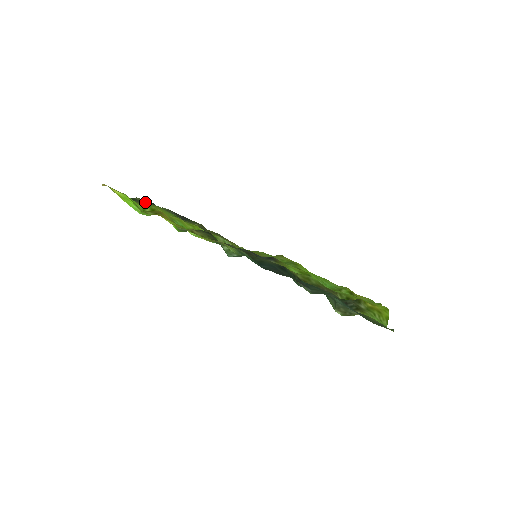
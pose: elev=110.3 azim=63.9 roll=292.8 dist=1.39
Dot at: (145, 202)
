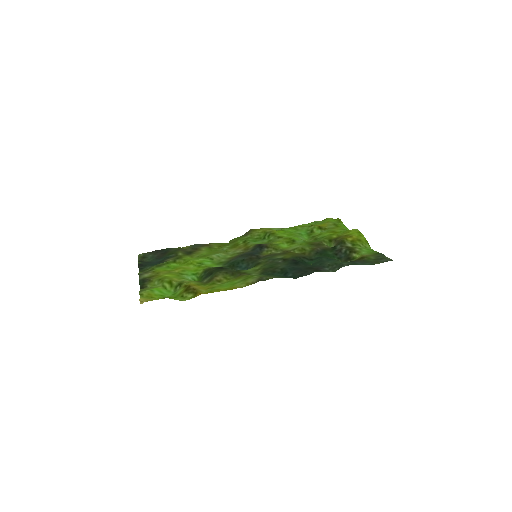
Dot at: (146, 274)
